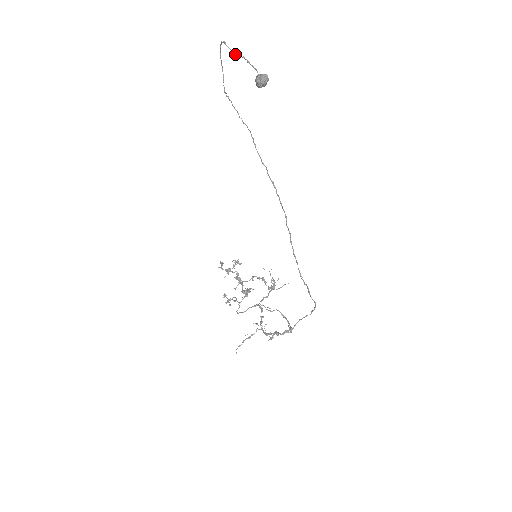
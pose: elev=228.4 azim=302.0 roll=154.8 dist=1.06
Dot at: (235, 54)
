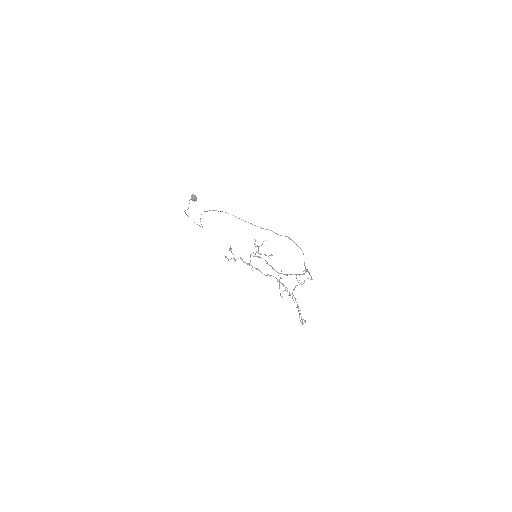
Dot at: (188, 208)
